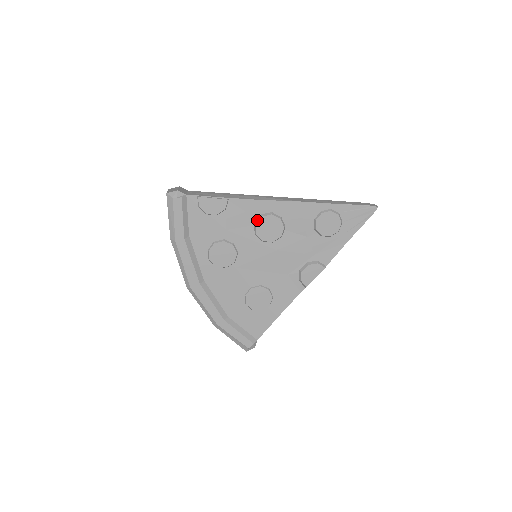
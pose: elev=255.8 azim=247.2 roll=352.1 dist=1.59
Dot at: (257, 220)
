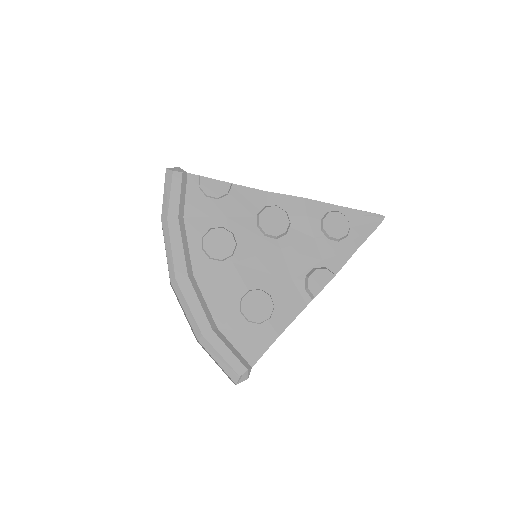
Dot at: (261, 211)
